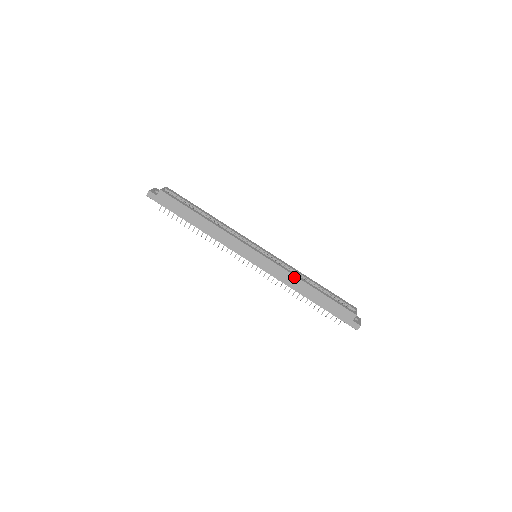
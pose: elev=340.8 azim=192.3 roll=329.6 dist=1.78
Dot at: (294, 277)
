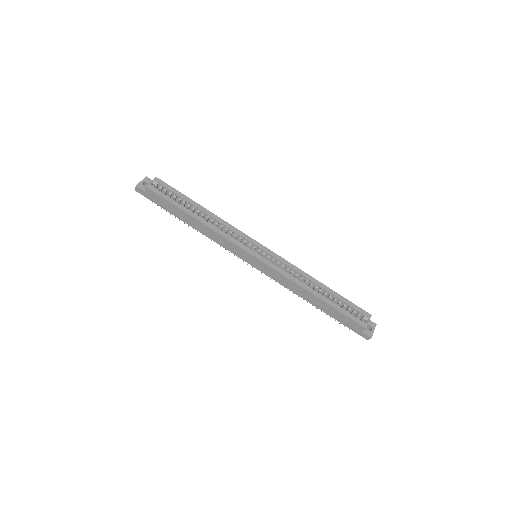
Dot at: (295, 284)
